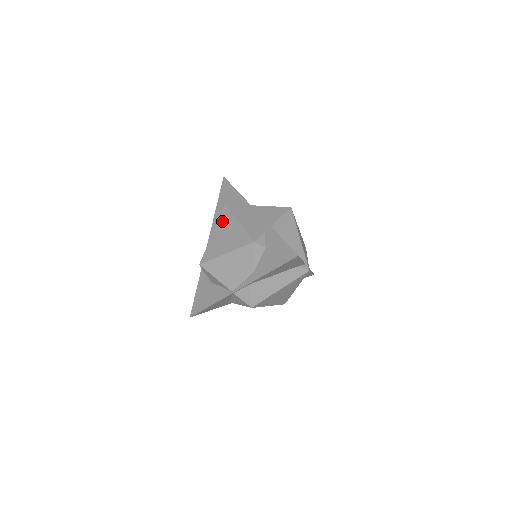
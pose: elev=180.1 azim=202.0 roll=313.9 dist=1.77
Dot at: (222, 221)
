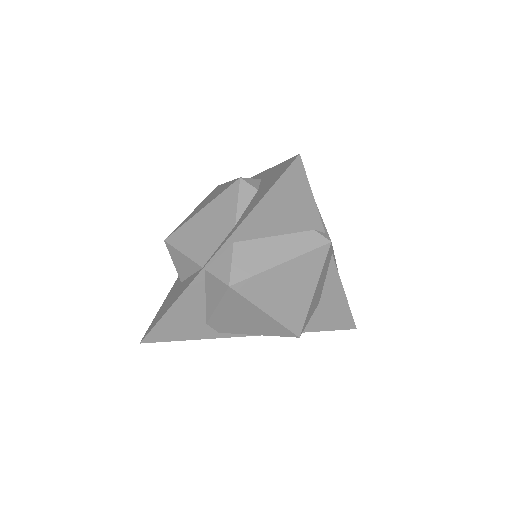
Dot at: (209, 195)
